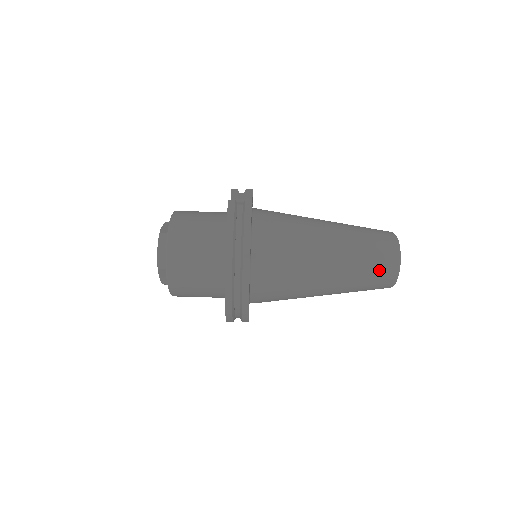
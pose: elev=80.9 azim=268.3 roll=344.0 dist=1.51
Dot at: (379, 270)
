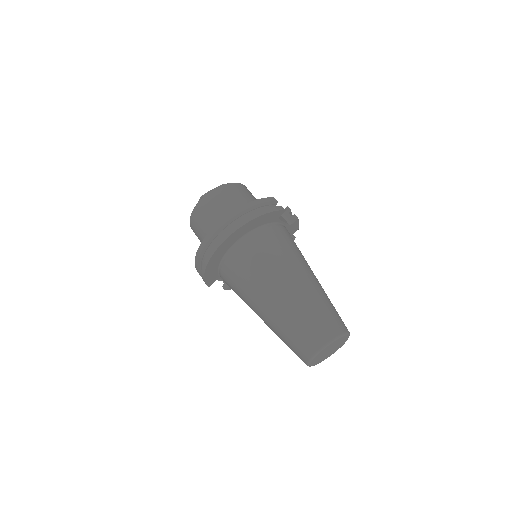
Dot at: (309, 332)
